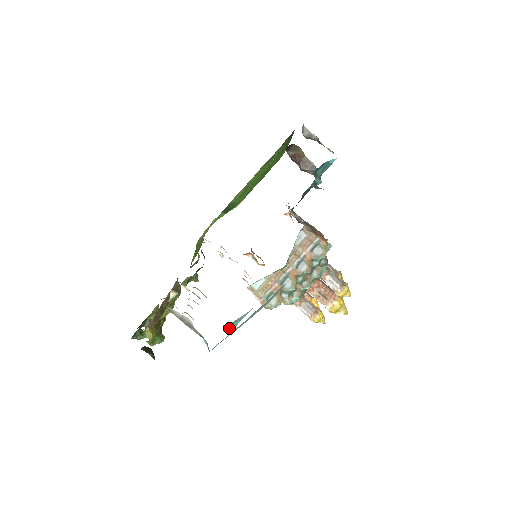
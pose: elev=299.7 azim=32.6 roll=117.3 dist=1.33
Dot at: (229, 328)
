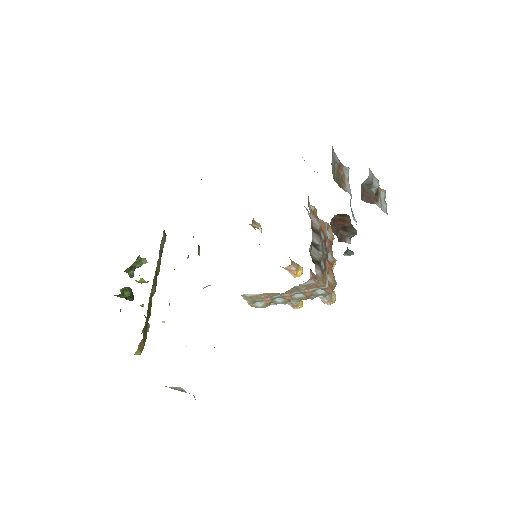
Dot at: (214, 347)
